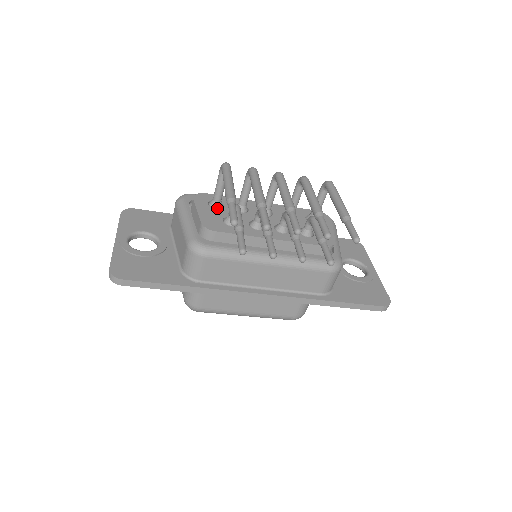
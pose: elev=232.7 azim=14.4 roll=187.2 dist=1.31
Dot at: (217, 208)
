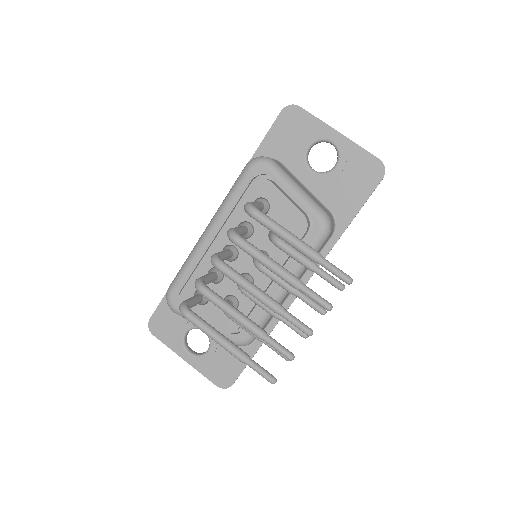
Dot at: (207, 301)
